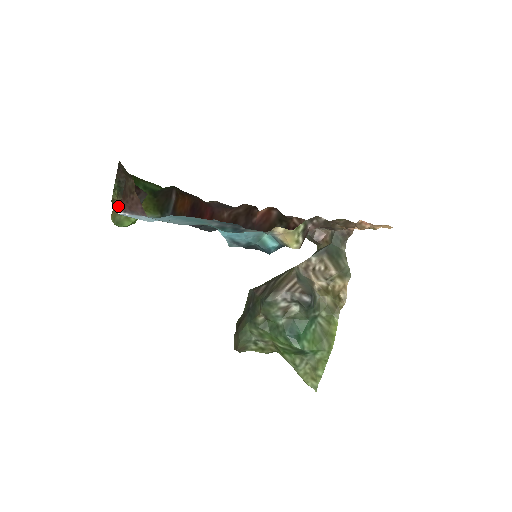
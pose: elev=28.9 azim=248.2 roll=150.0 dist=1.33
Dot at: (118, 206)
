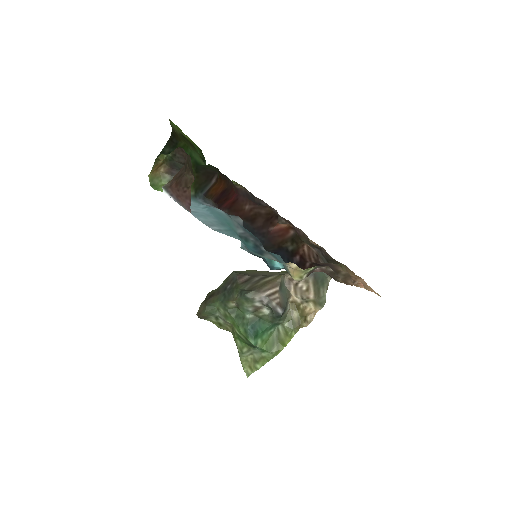
Dot at: (167, 186)
